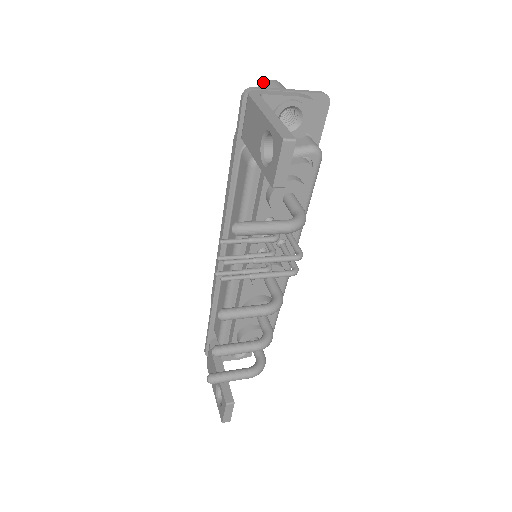
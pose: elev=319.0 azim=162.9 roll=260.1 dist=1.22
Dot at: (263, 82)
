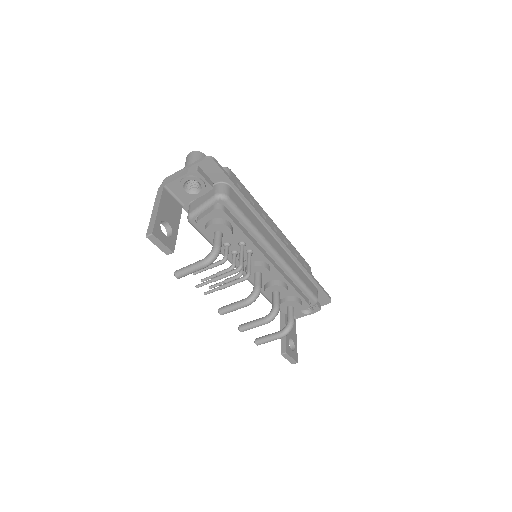
Dot at: (186, 157)
